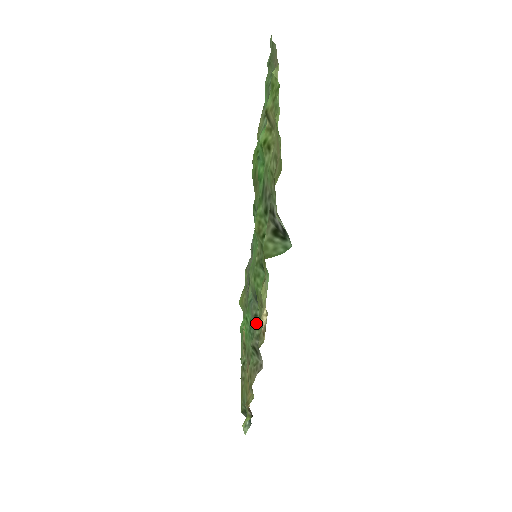
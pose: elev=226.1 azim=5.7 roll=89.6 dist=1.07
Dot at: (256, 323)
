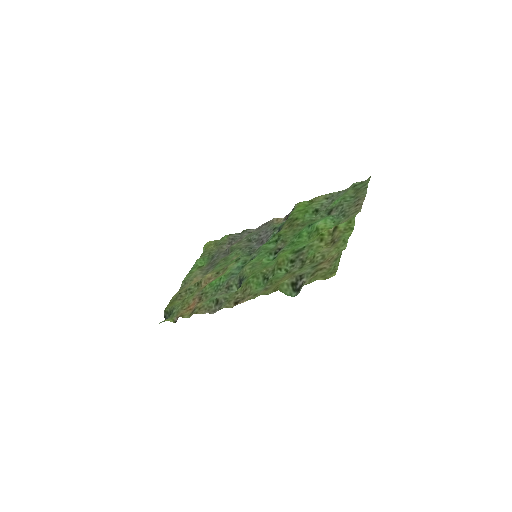
Dot at: (228, 290)
